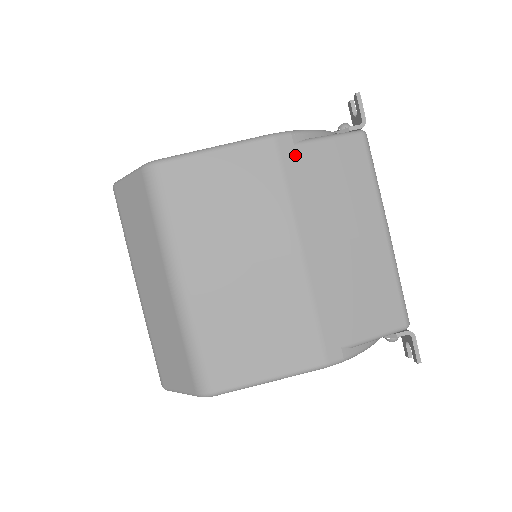
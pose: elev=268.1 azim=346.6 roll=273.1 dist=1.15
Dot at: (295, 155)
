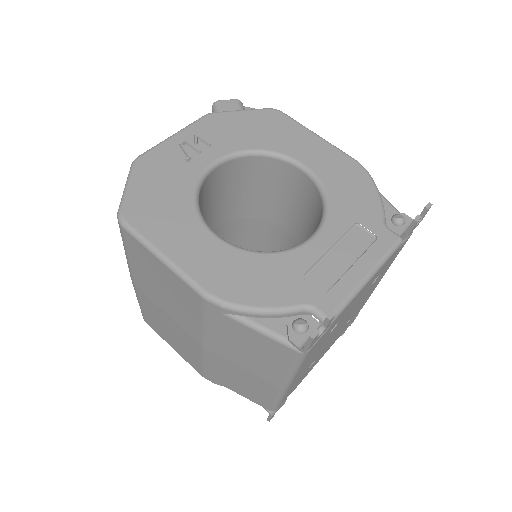
Dot at: (219, 317)
